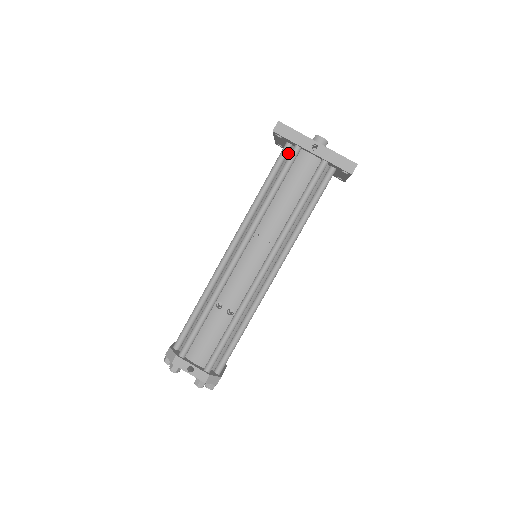
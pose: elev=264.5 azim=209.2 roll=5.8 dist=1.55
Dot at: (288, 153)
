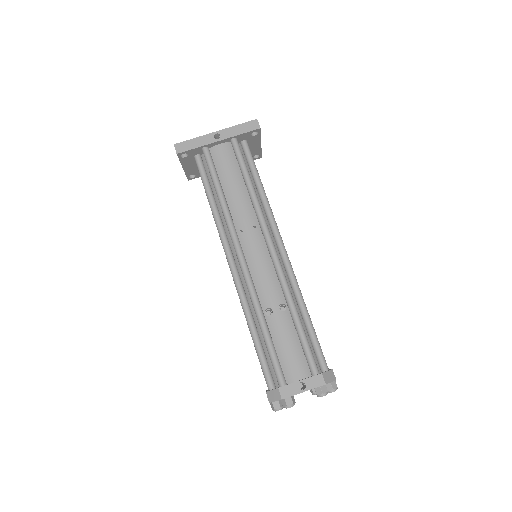
Dot at: (203, 163)
